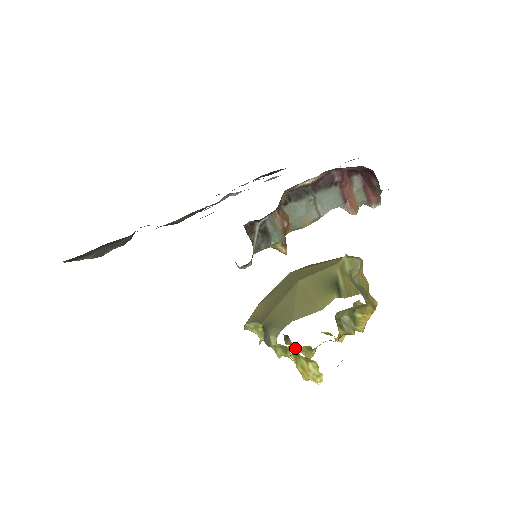
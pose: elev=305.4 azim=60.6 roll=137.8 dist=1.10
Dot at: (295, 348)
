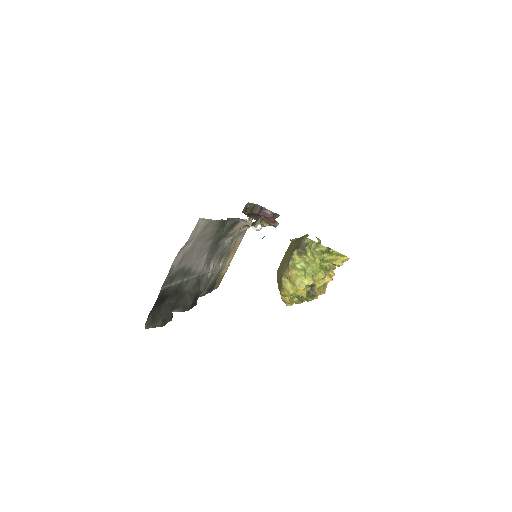
Dot at: (321, 272)
